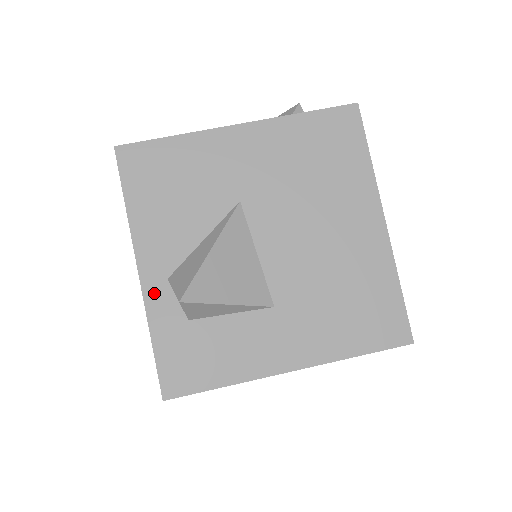
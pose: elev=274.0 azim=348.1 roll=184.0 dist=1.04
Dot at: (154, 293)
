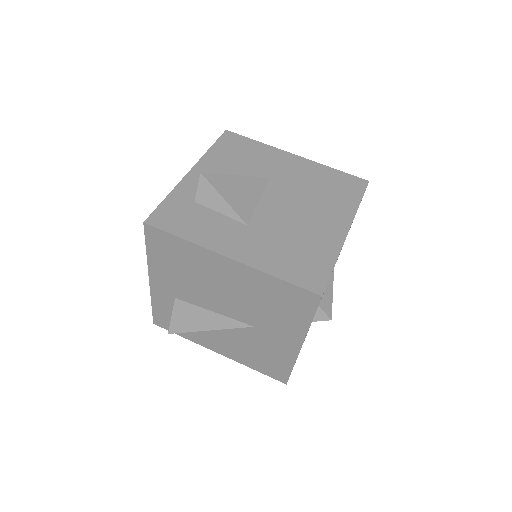
Dot at: (188, 182)
